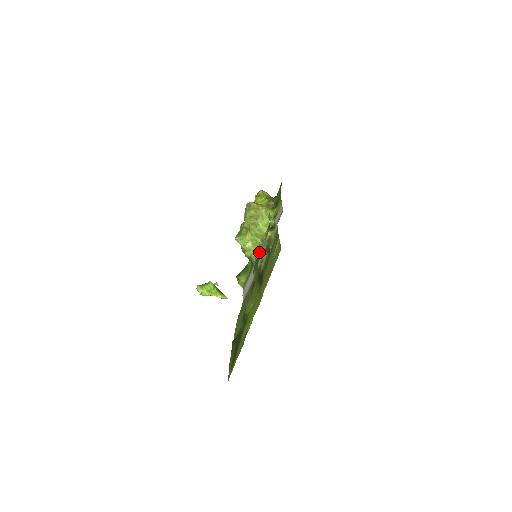
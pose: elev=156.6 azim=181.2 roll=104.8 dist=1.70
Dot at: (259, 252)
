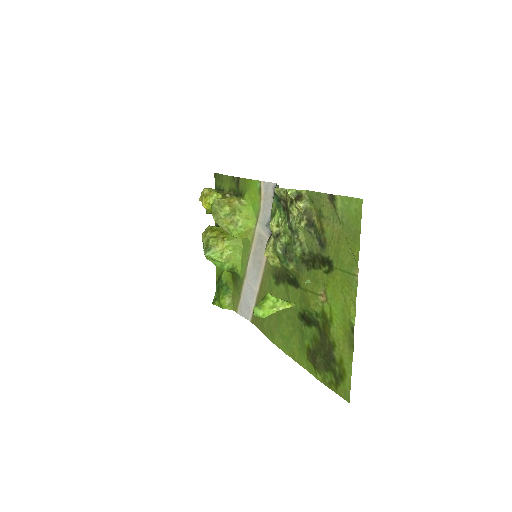
Dot at: (283, 239)
